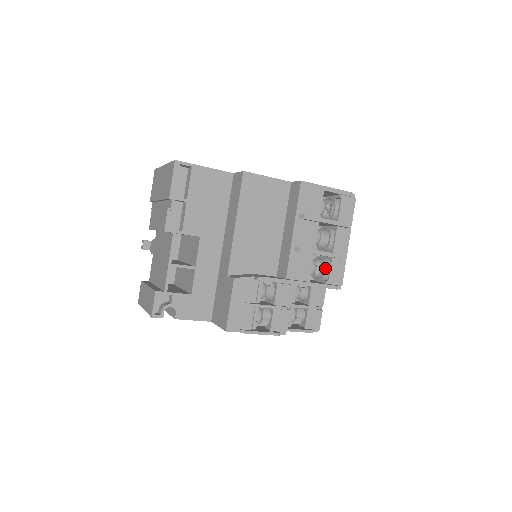
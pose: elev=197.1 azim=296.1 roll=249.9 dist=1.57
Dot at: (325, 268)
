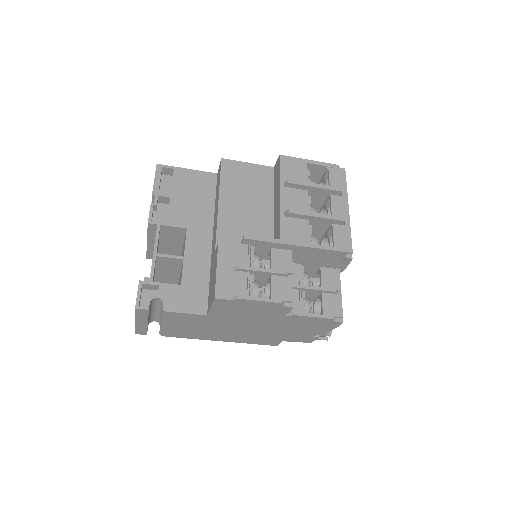
Dot at: (329, 240)
